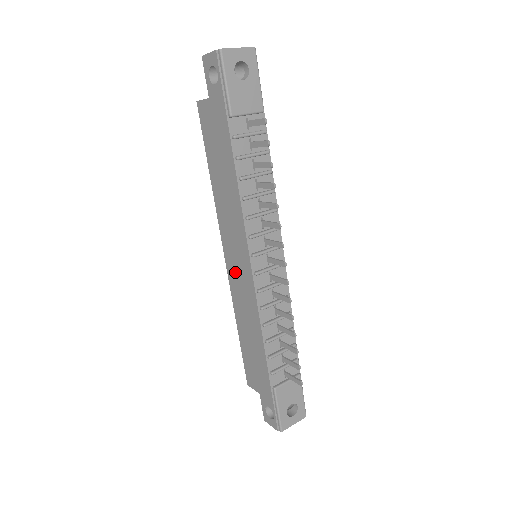
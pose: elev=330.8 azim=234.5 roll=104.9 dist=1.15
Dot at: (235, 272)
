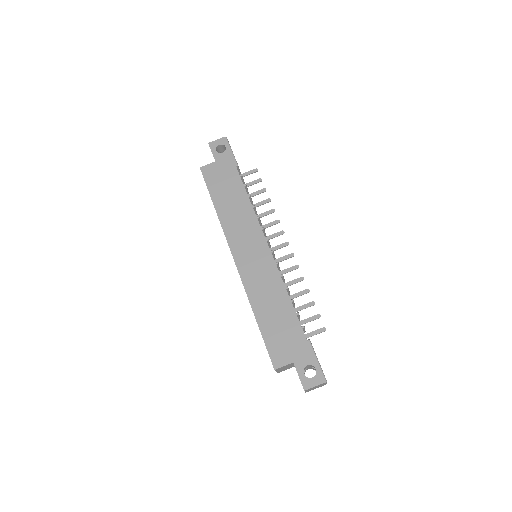
Dot at: (249, 263)
